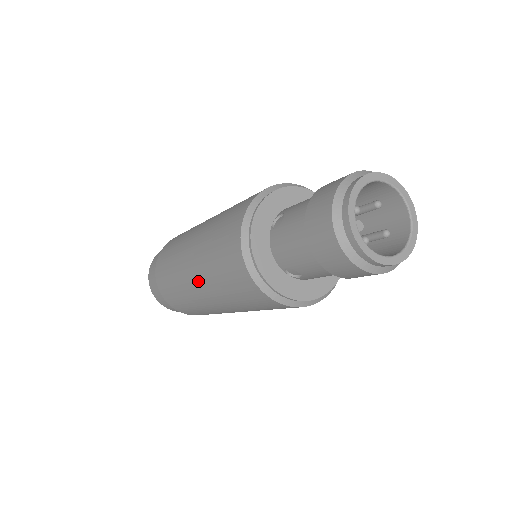
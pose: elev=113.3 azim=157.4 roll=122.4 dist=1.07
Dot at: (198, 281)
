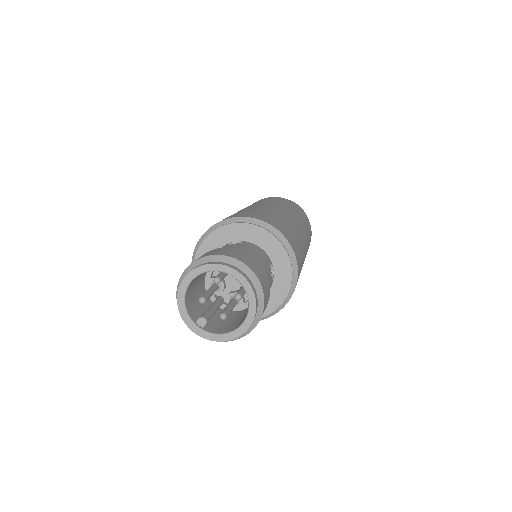
Dot at: occluded
